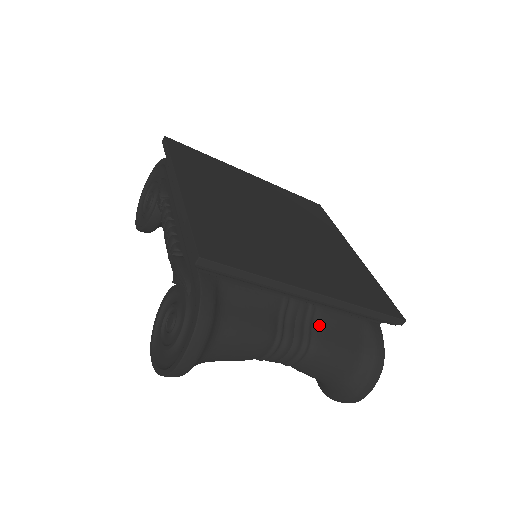
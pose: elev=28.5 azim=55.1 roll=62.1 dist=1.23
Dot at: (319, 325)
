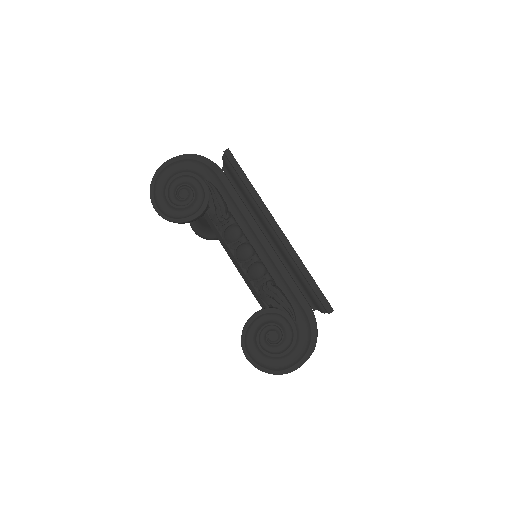
Dot at: occluded
